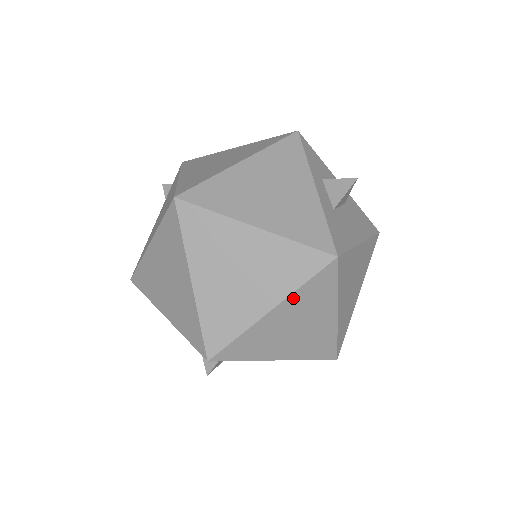
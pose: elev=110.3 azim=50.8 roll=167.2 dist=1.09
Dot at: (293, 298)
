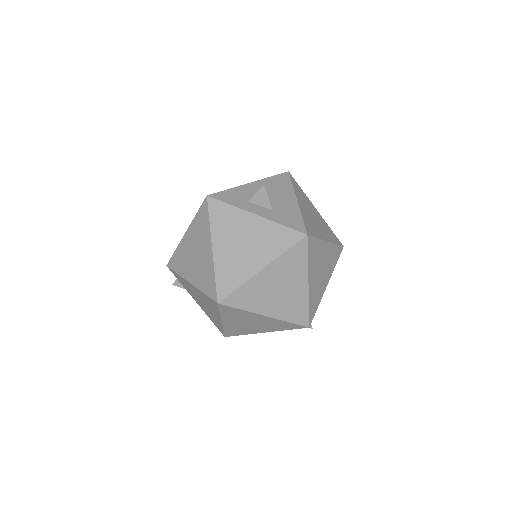
Dot at: (310, 268)
